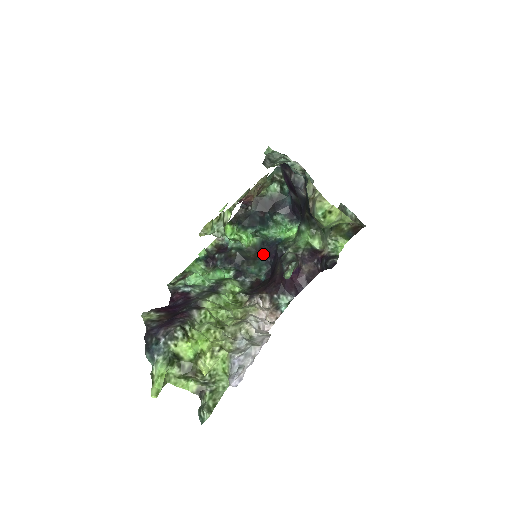
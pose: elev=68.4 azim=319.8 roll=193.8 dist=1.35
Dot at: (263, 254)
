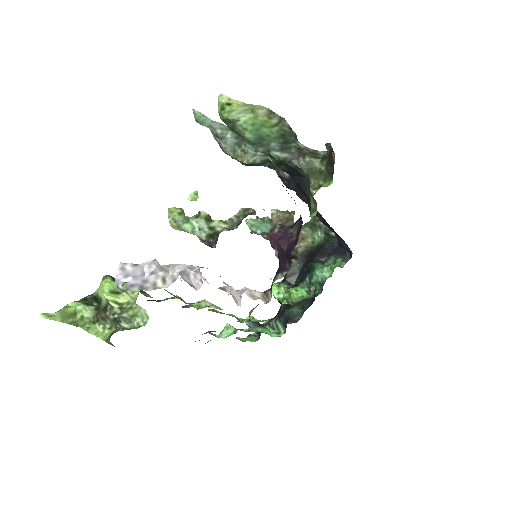
Dot at: occluded
